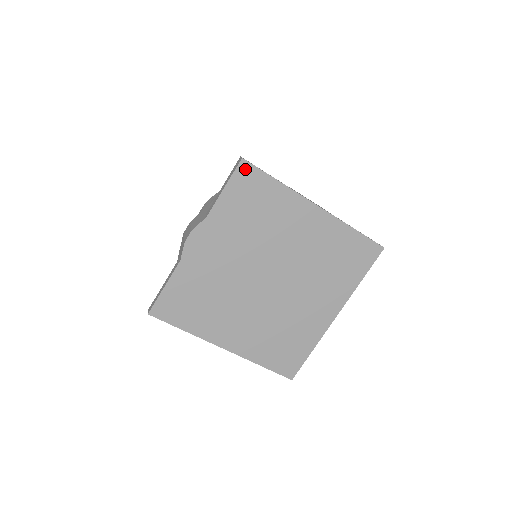
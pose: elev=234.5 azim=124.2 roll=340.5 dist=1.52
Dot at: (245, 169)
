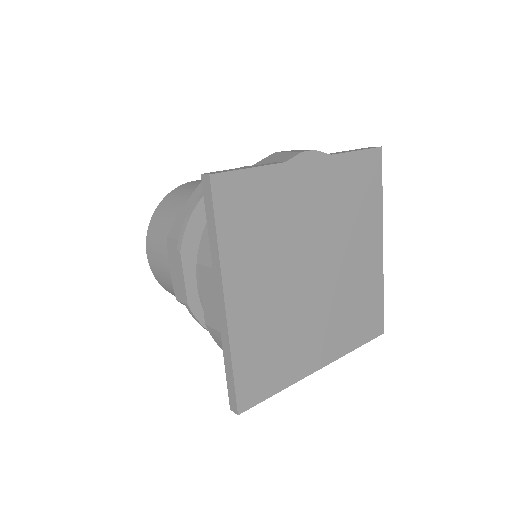
Dot at: (377, 157)
